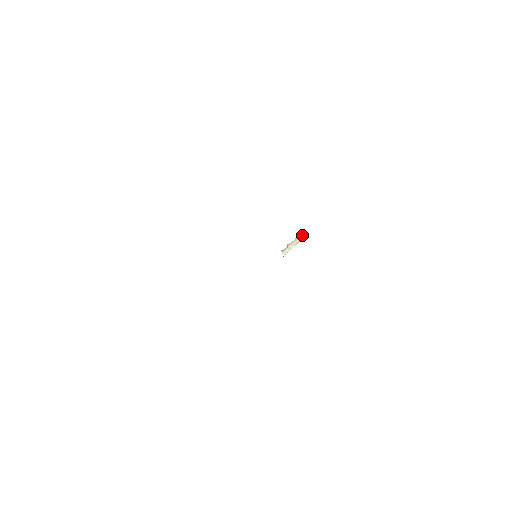
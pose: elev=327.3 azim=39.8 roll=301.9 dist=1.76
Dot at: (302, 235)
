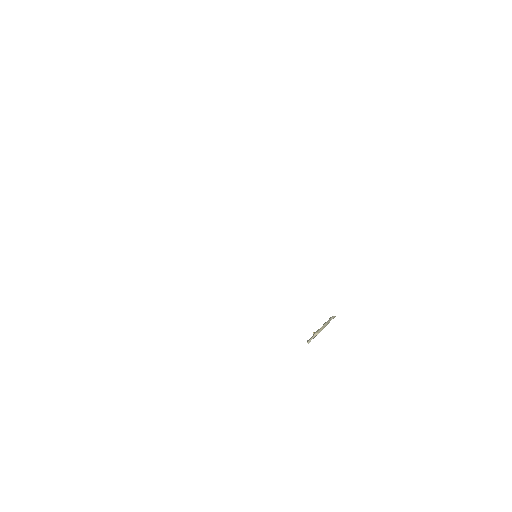
Dot at: (330, 318)
